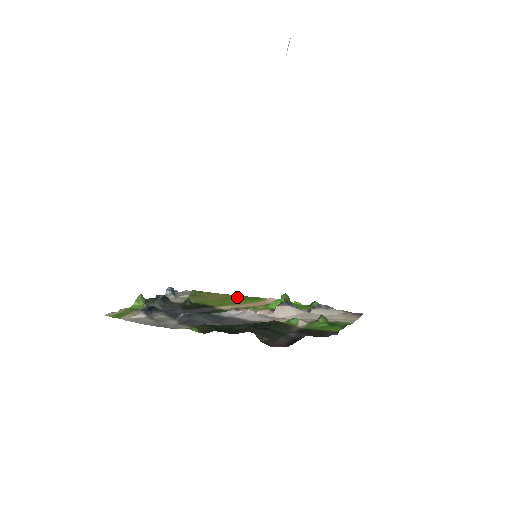
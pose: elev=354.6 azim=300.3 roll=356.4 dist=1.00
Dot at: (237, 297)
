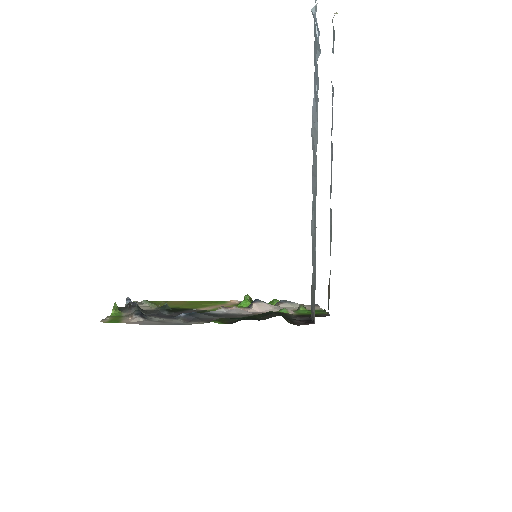
Dot at: (199, 302)
